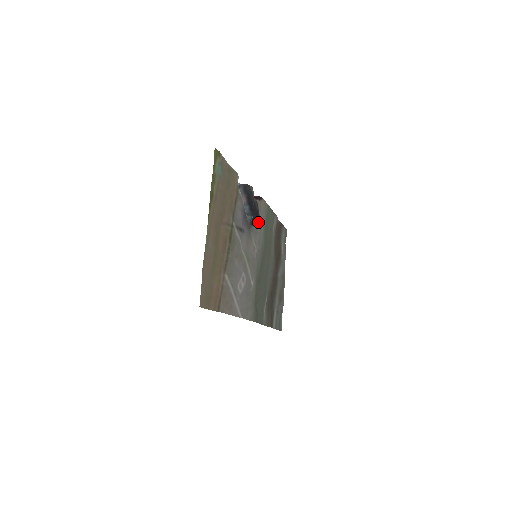
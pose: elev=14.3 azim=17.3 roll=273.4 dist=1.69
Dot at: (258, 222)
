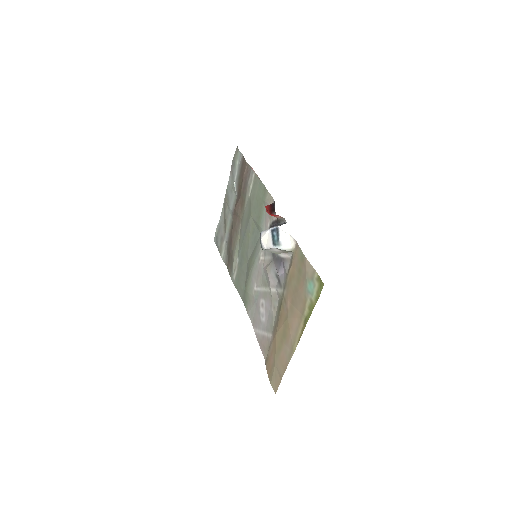
Dot at: occluded
